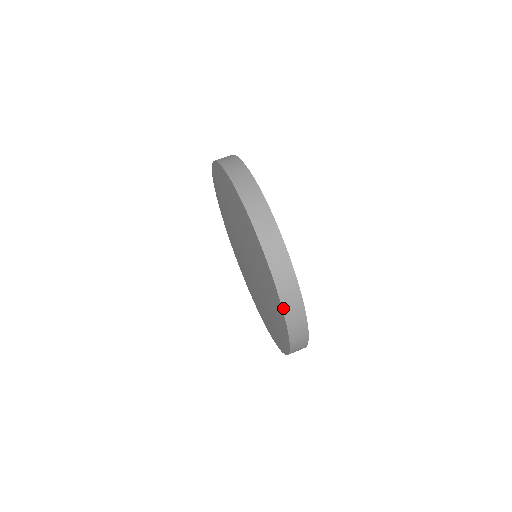
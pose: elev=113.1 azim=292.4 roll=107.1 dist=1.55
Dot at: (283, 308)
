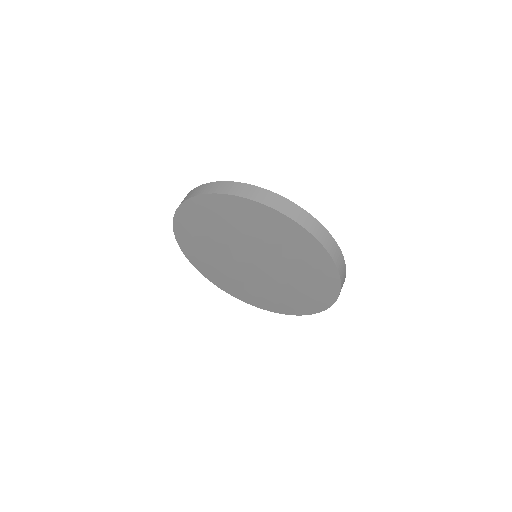
Dot at: (267, 205)
